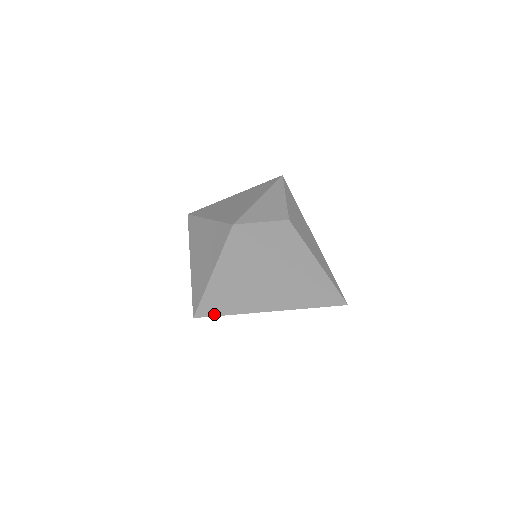
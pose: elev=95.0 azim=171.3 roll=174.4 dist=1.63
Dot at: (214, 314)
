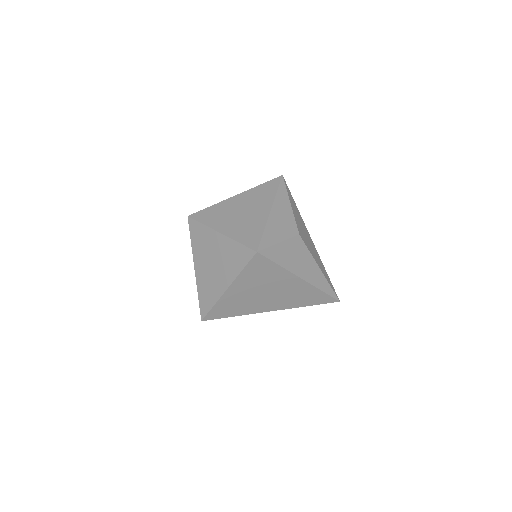
Dot at: (222, 317)
